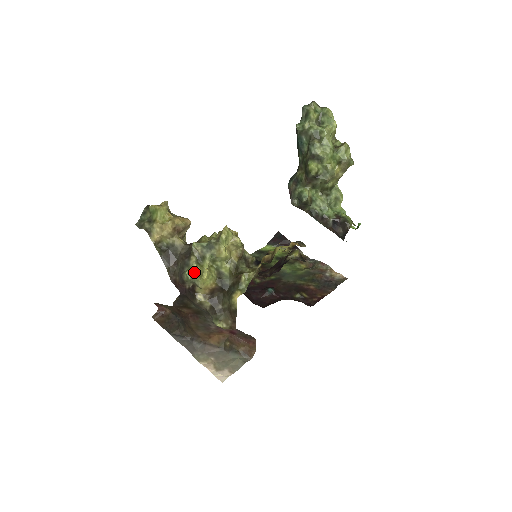
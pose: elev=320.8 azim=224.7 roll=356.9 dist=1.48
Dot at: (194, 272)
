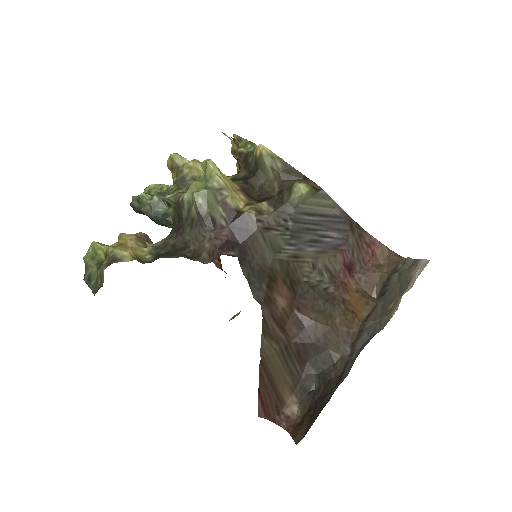
Dot at: (198, 182)
